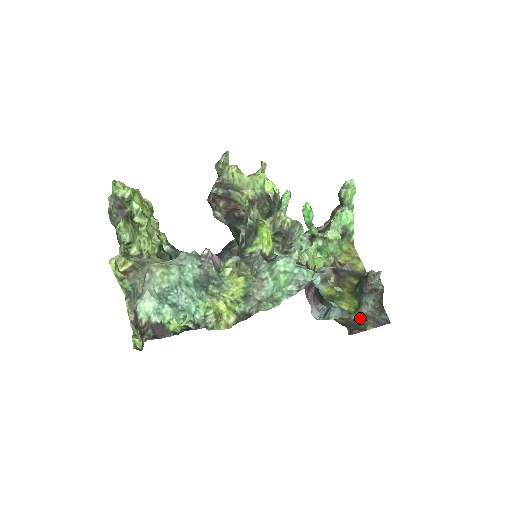
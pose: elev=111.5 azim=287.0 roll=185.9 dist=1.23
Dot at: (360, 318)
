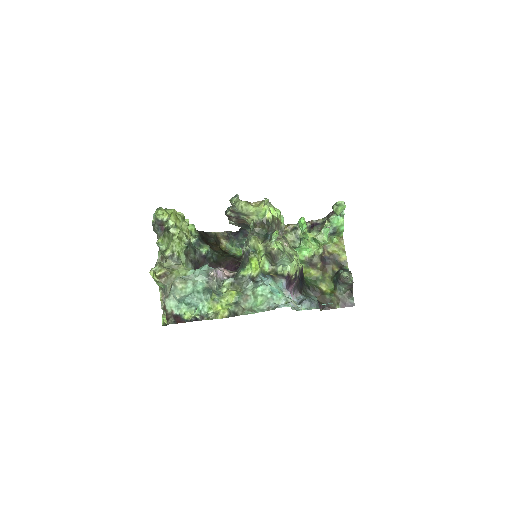
Dot at: (333, 298)
